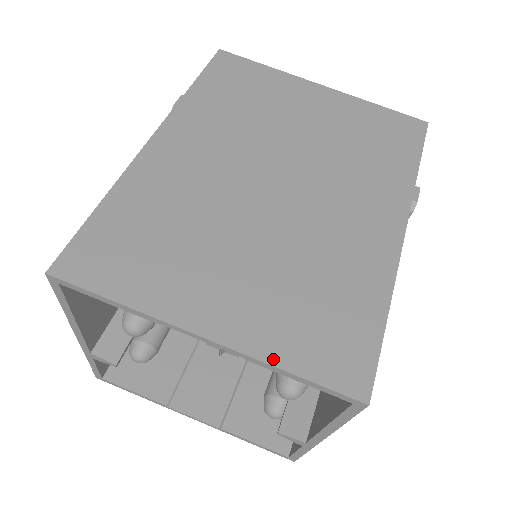
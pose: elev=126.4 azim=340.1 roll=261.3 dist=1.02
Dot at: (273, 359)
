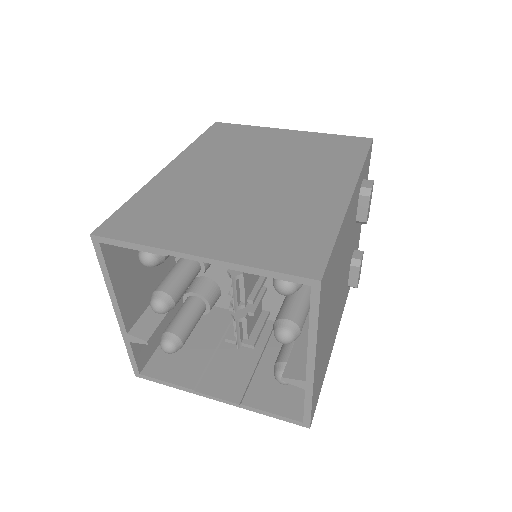
Dot at: (248, 263)
